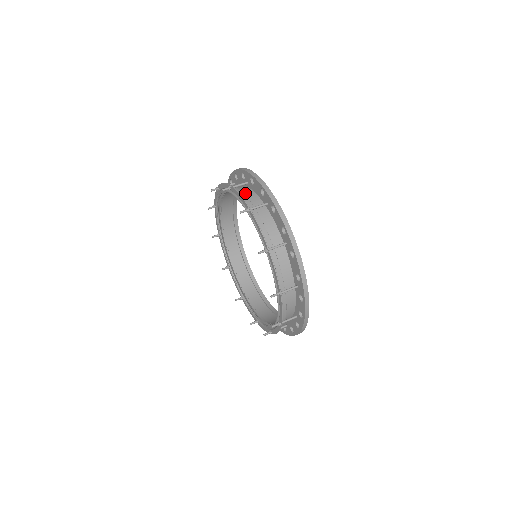
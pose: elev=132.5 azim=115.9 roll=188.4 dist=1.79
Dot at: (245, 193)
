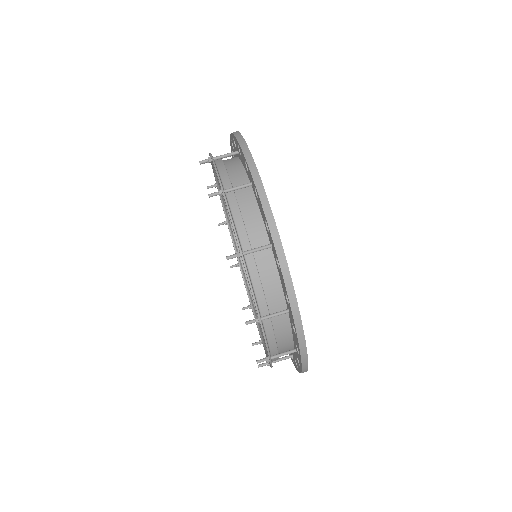
Dot at: occluded
